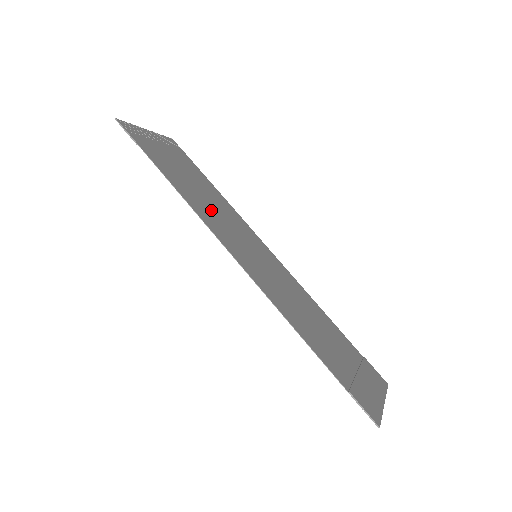
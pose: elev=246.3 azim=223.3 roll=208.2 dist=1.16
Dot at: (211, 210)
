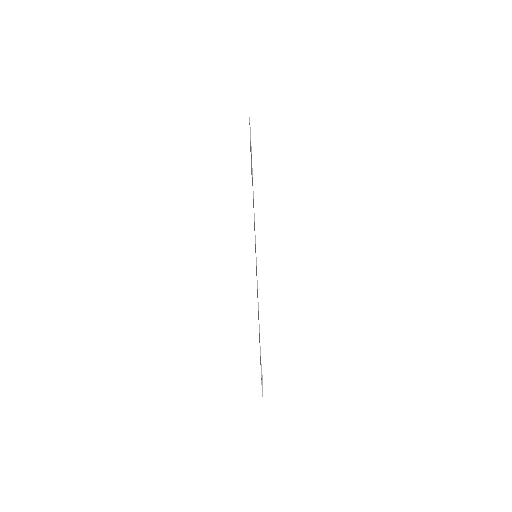
Dot at: occluded
